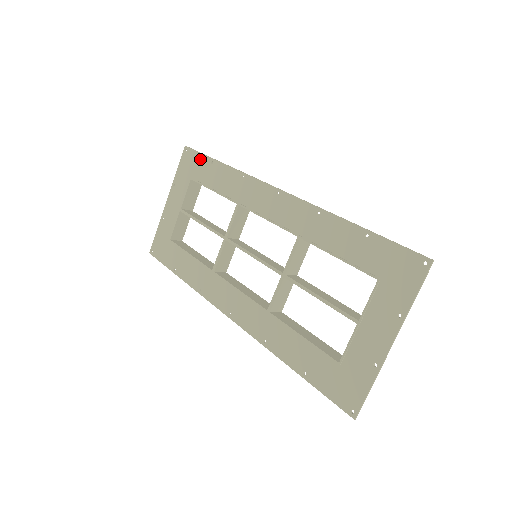
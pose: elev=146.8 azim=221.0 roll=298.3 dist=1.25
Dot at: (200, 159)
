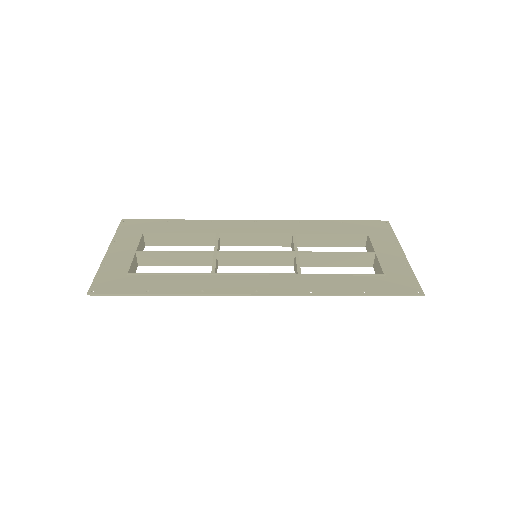
Dot at: (150, 222)
